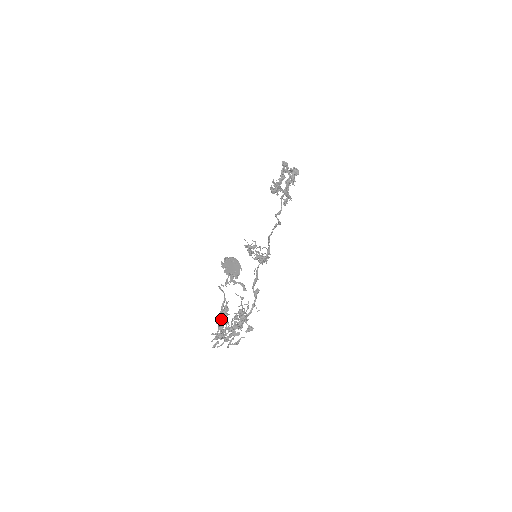
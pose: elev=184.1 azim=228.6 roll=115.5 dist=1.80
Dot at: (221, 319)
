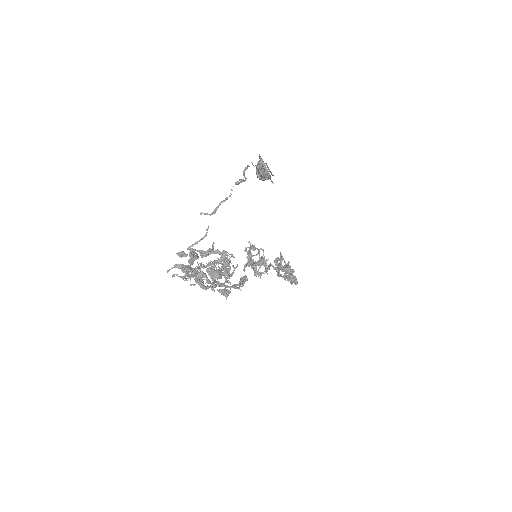
Dot at: (227, 197)
